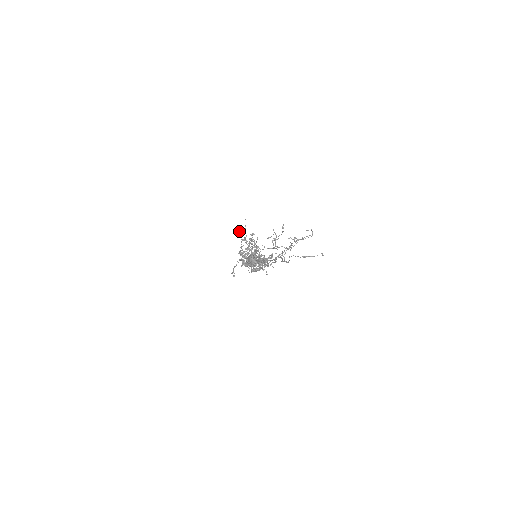
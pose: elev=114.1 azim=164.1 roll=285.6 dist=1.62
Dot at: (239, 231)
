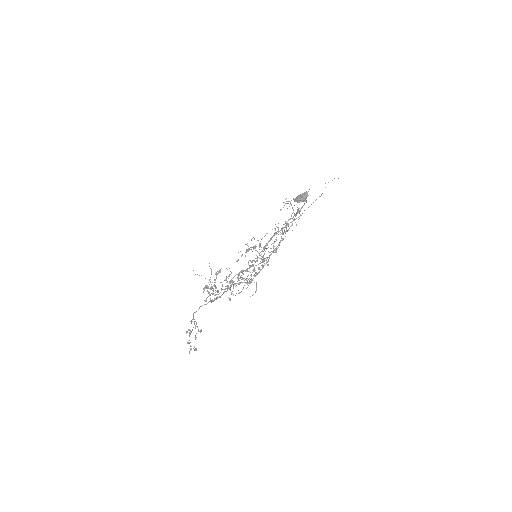
Dot at: occluded
